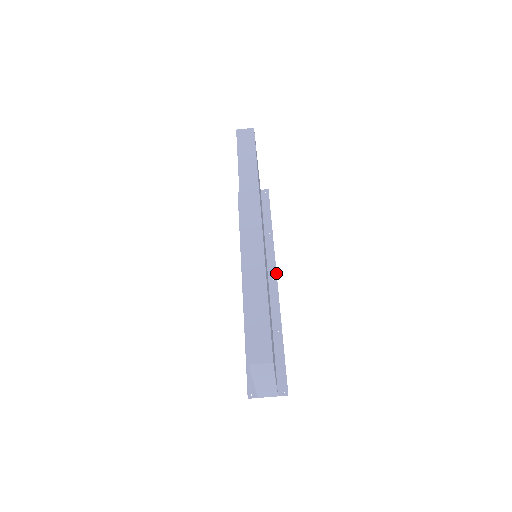
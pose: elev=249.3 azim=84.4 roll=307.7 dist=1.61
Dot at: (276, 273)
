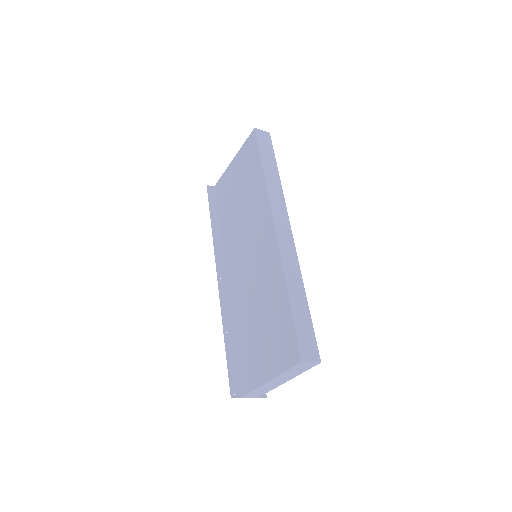
Dot at: occluded
